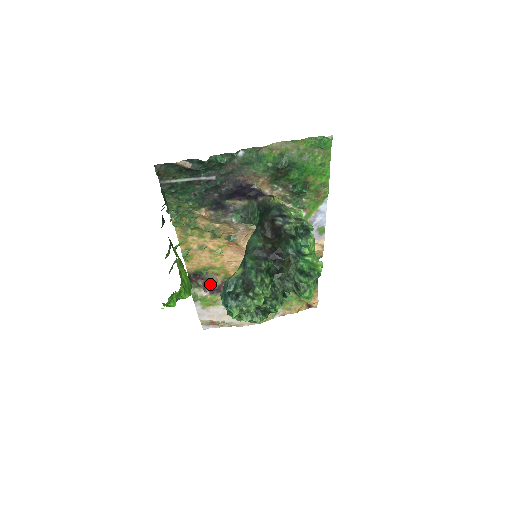
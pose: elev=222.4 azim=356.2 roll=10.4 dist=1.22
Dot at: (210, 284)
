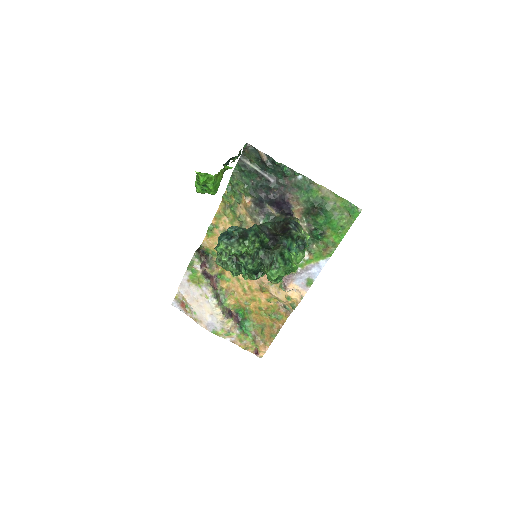
Dot at: (207, 267)
